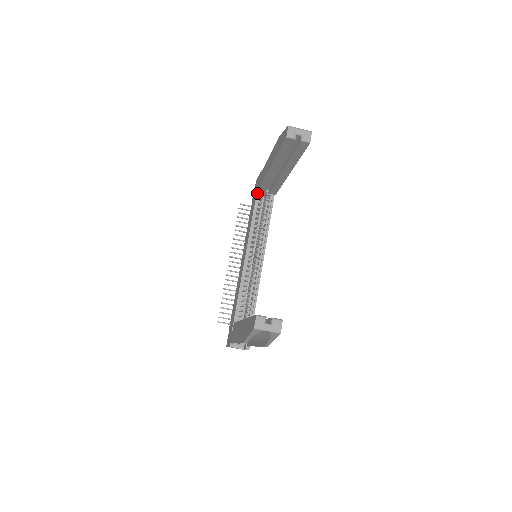
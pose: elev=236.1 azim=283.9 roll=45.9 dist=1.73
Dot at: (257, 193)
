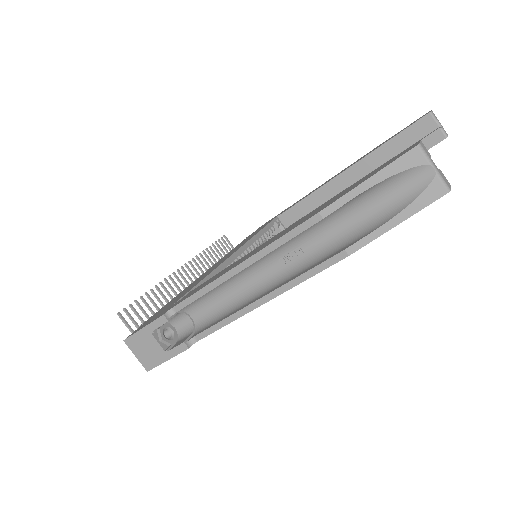
Dot at: (274, 220)
